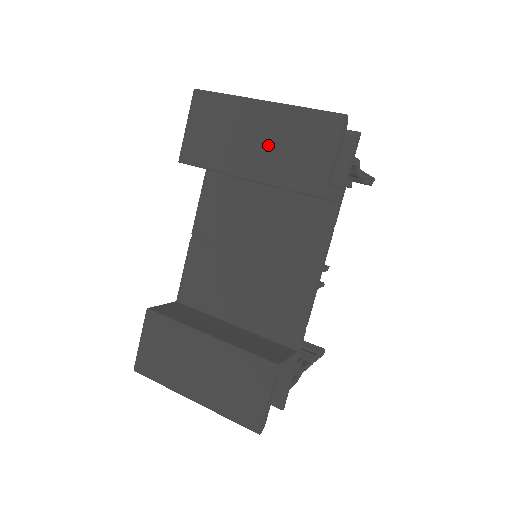
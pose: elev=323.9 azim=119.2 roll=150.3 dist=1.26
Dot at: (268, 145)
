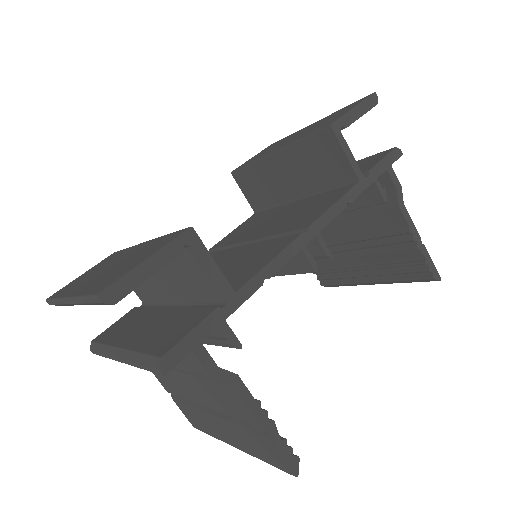
Dot at: (304, 132)
